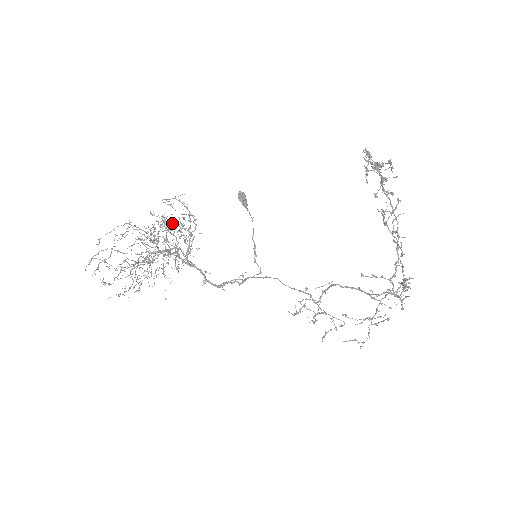
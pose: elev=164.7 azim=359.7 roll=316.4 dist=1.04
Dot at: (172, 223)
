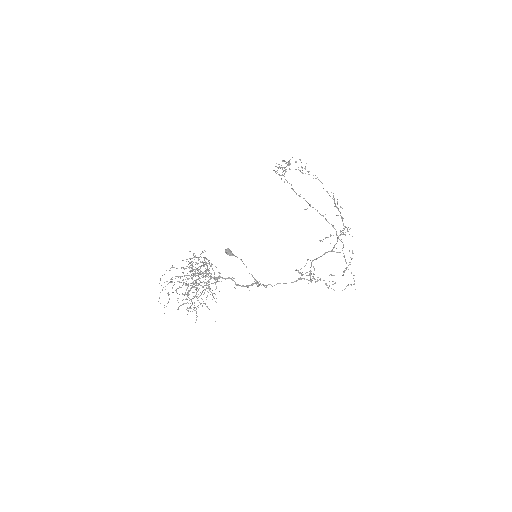
Dot at: (198, 257)
